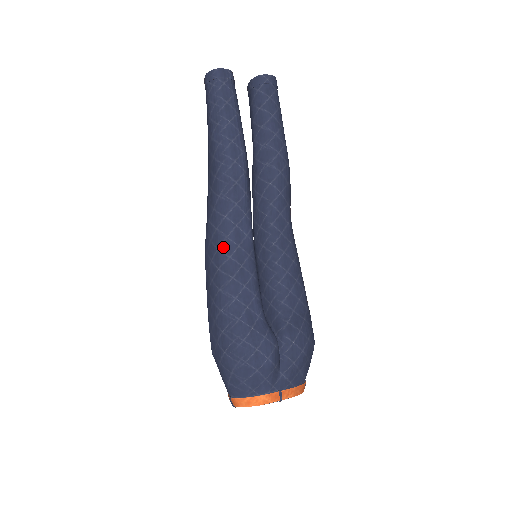
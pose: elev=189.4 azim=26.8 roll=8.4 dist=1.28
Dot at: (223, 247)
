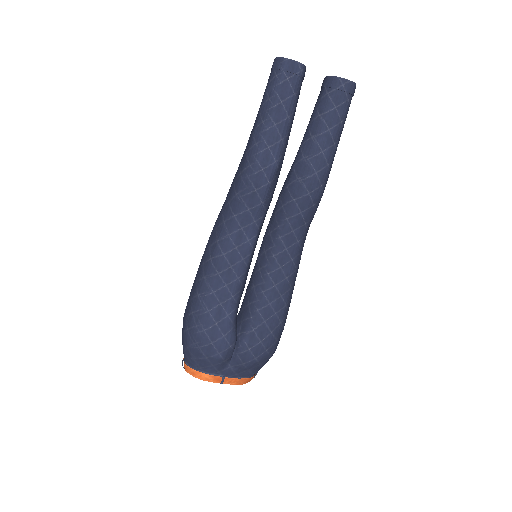
Dot at: (222, 242)
